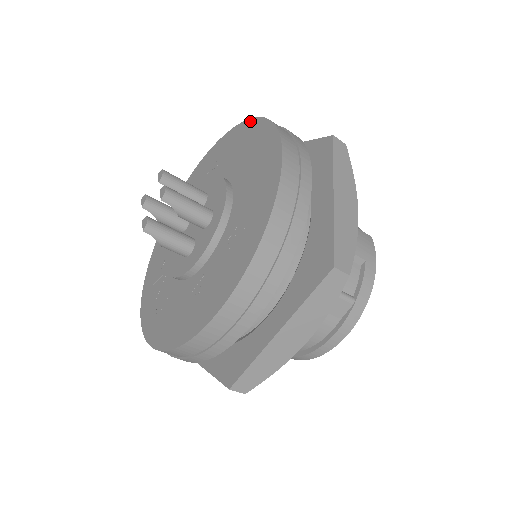
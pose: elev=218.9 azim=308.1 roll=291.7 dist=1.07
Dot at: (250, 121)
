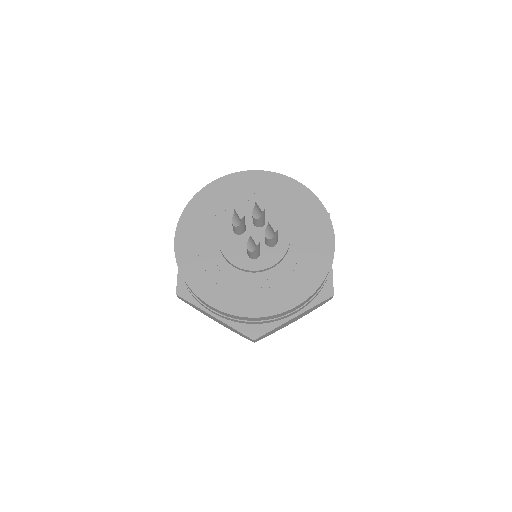
Dot at: (296, 182)
